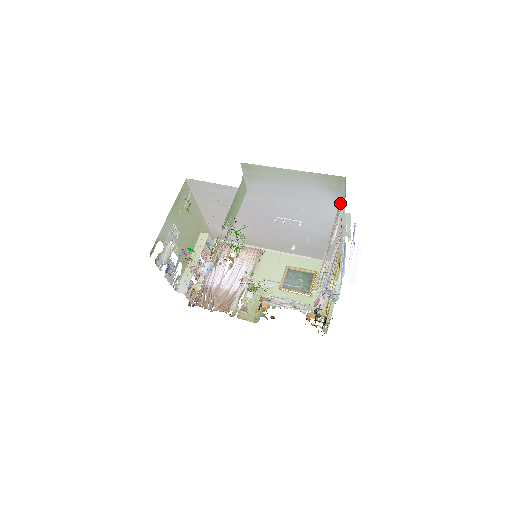
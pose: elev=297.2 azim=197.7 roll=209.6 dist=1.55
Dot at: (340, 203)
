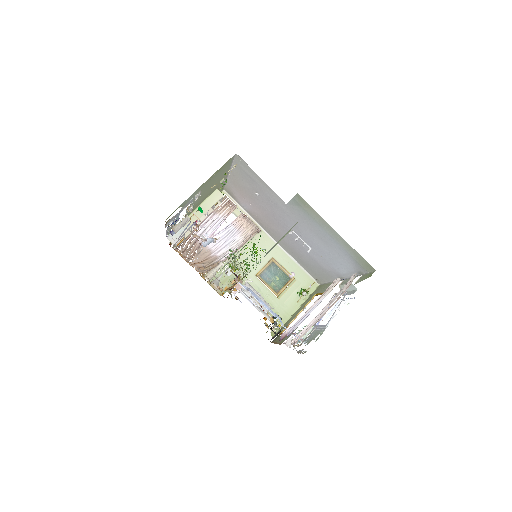
Dot at: (355, 275)
